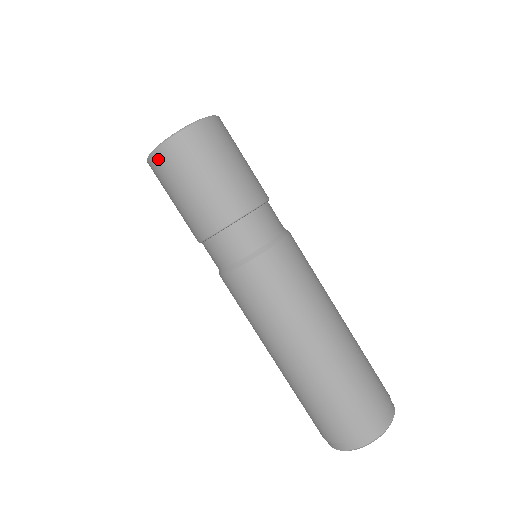
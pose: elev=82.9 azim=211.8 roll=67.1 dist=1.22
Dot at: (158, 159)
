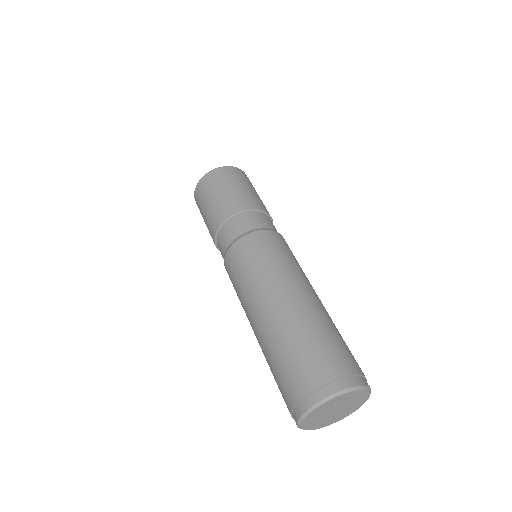
Dot at: (208, 177)
